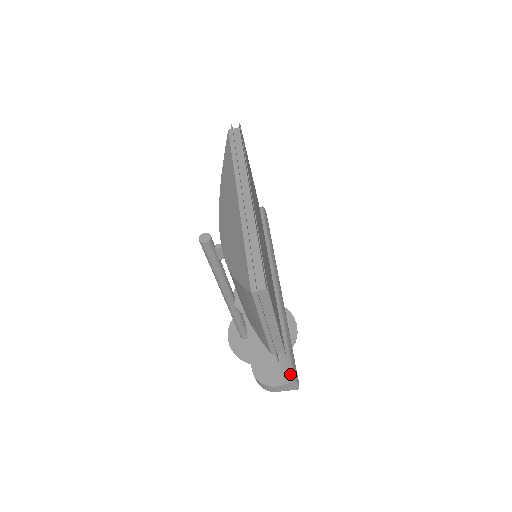
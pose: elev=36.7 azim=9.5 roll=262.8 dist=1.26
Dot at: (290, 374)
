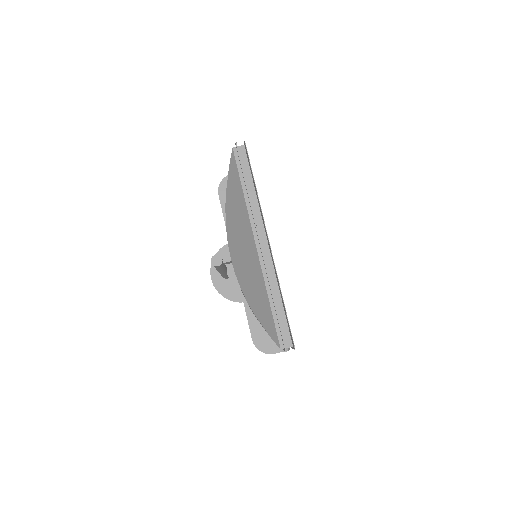
Dot at: occluded
